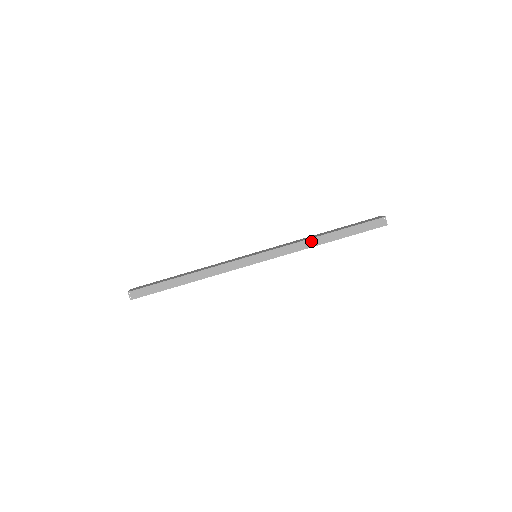
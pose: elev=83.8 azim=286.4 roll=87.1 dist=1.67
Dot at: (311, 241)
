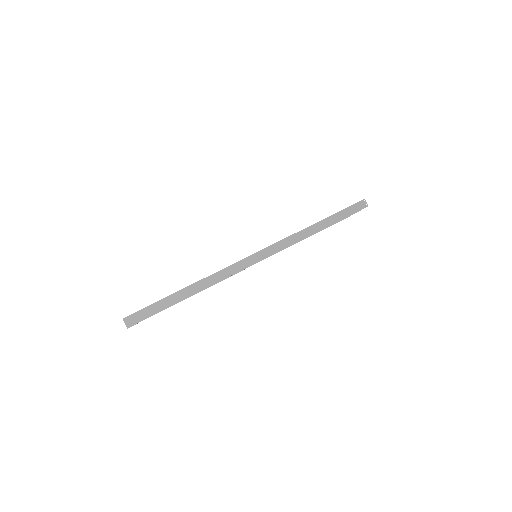
Dot at: (306, 231)
